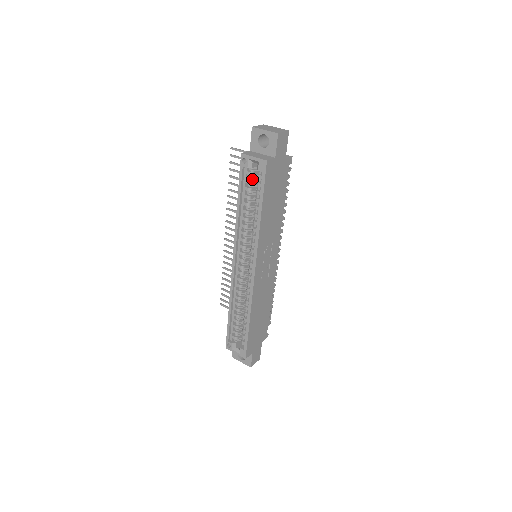
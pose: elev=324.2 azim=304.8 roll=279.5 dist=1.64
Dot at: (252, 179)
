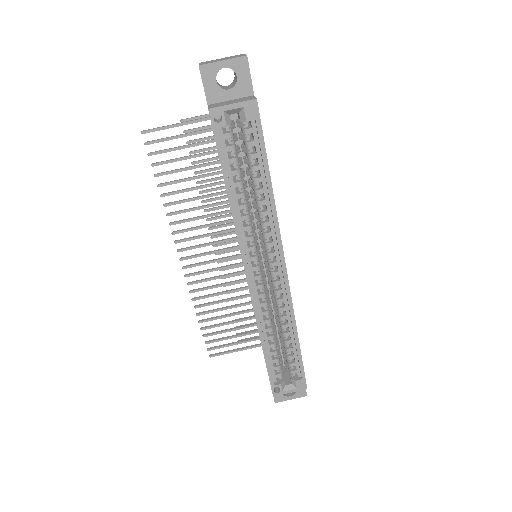
Dot at: (234, 143)
